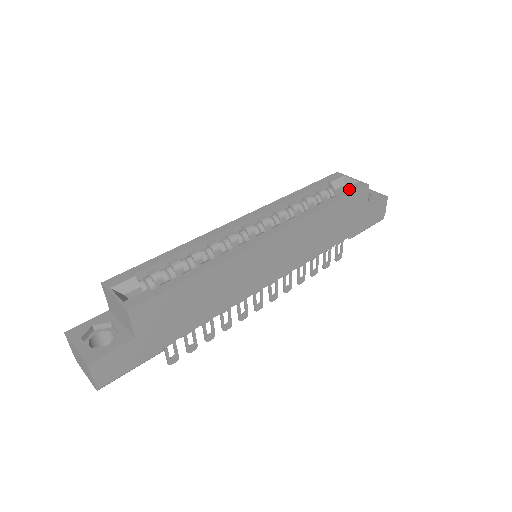
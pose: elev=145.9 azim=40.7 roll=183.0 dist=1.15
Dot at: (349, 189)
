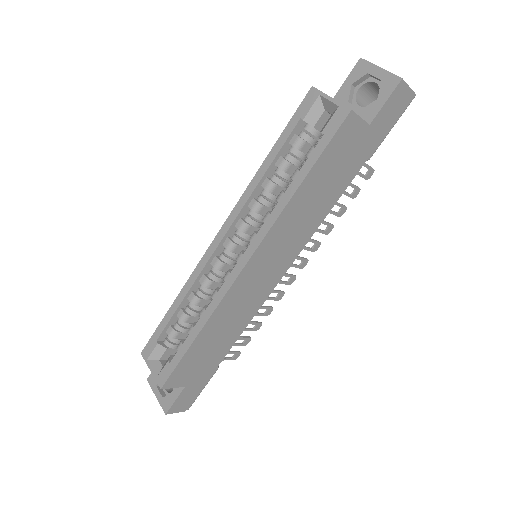
Dot at: (324, 133)
